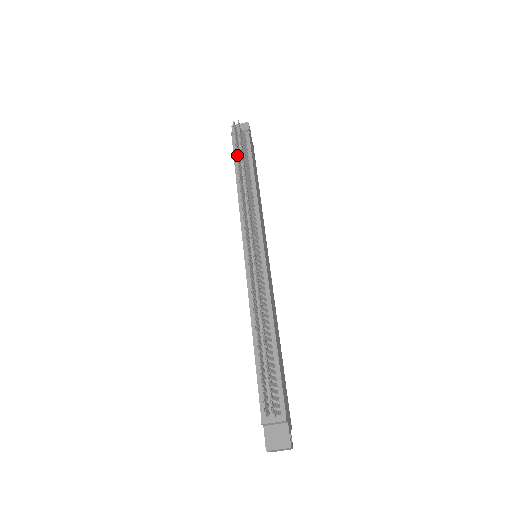
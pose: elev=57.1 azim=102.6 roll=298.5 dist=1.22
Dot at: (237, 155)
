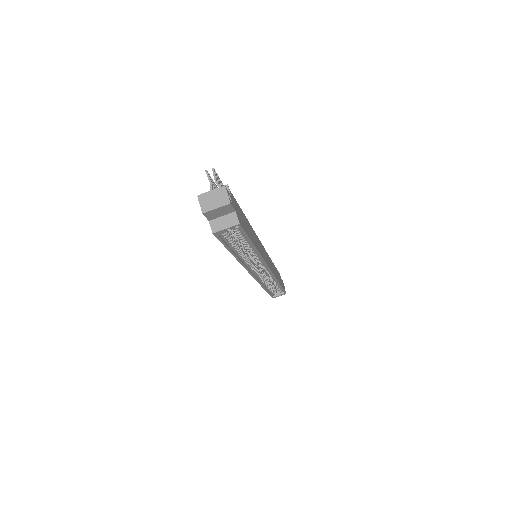
Dot at: occluded
